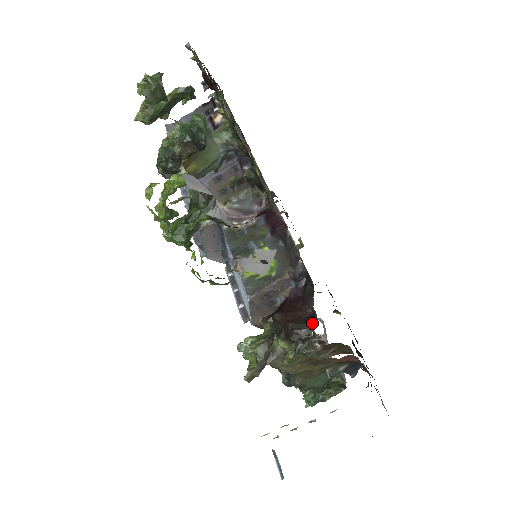
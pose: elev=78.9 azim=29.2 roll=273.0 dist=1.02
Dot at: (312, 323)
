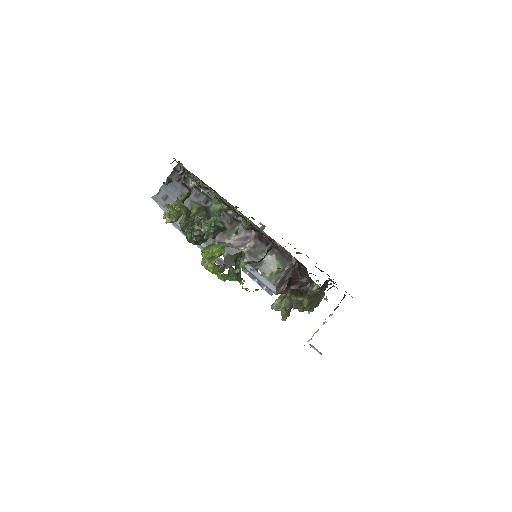
Dot at: (311, 283)
